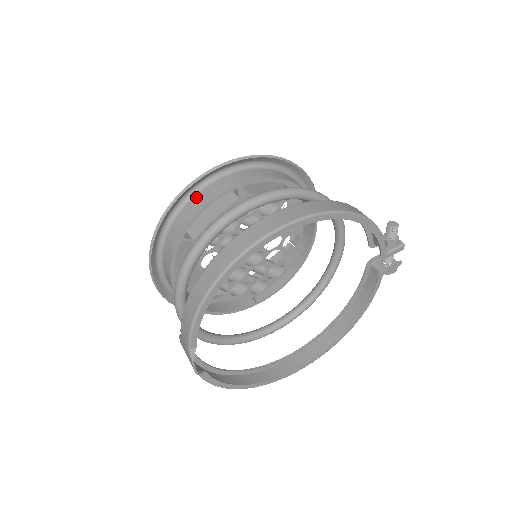
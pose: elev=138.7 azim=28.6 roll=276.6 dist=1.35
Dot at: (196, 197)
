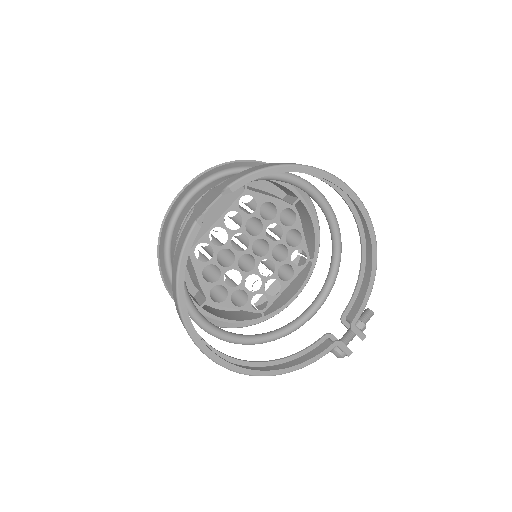
Dot at: occluded
